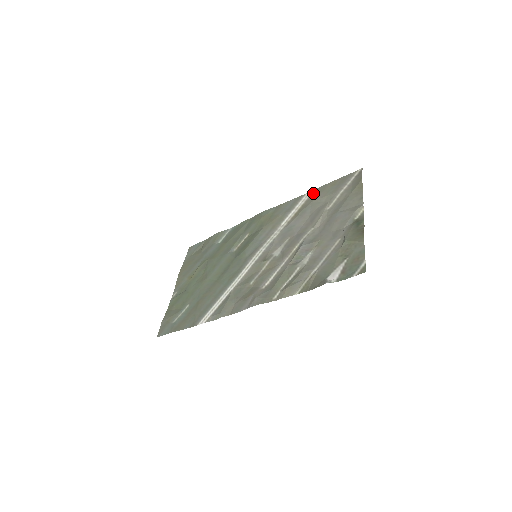
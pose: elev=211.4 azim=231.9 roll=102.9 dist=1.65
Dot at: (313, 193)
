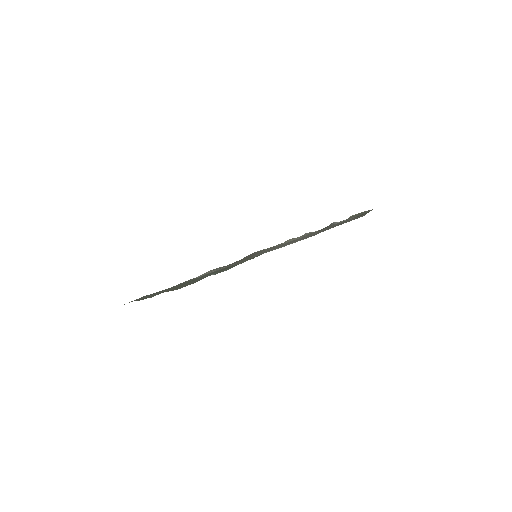
Dot at: (318, 233)
